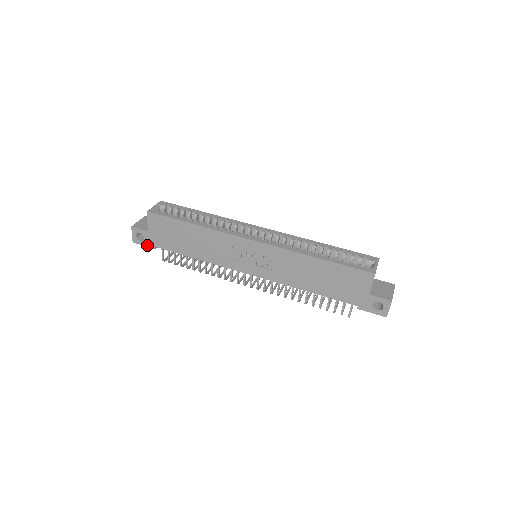
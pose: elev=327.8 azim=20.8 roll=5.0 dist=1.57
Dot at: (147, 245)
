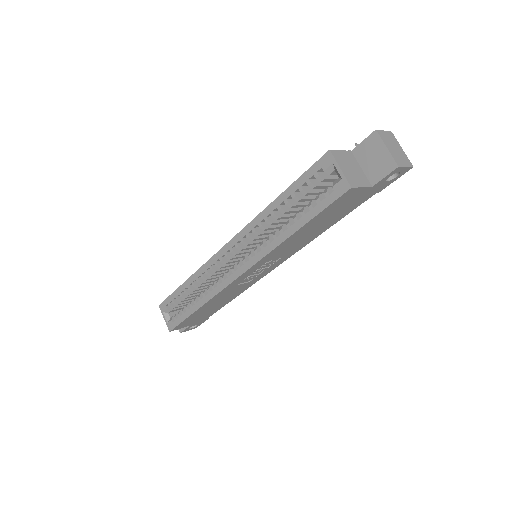
Dot at: (203, 322)
